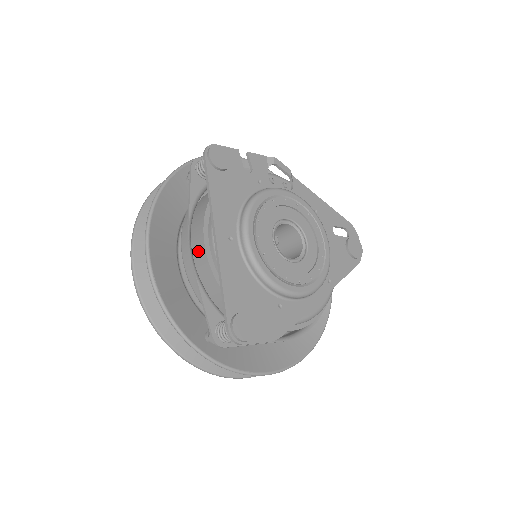
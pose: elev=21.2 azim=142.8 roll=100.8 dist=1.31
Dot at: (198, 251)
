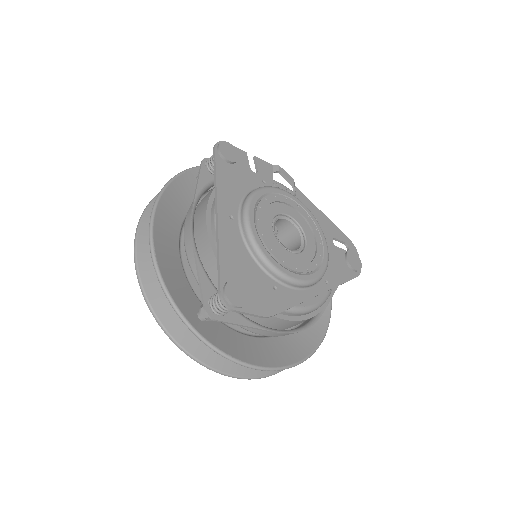
Dot at: (199, 229)
